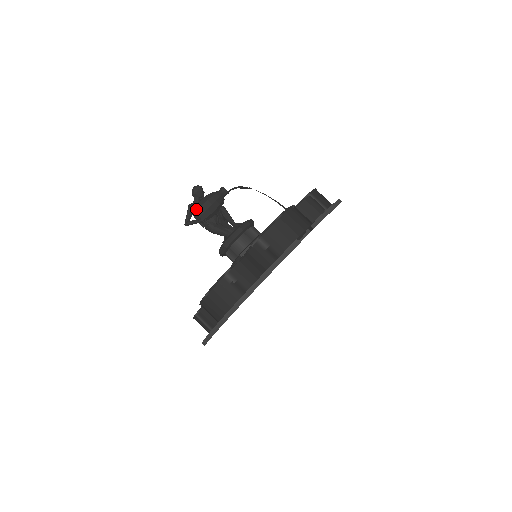
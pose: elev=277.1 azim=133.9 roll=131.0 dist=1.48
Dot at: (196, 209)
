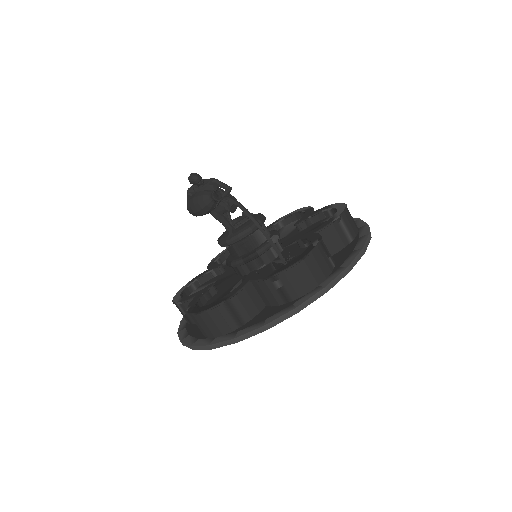
Dot at: (187, 205)
